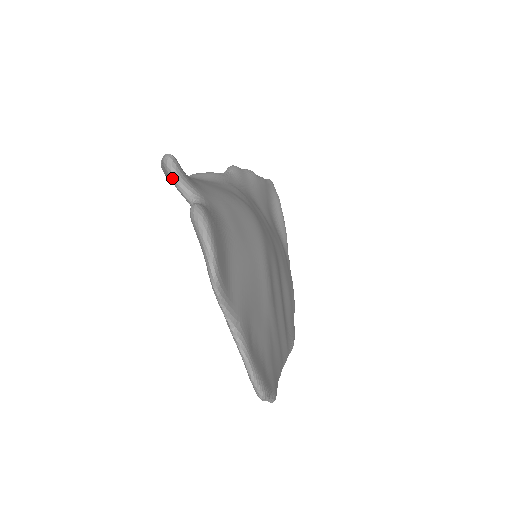
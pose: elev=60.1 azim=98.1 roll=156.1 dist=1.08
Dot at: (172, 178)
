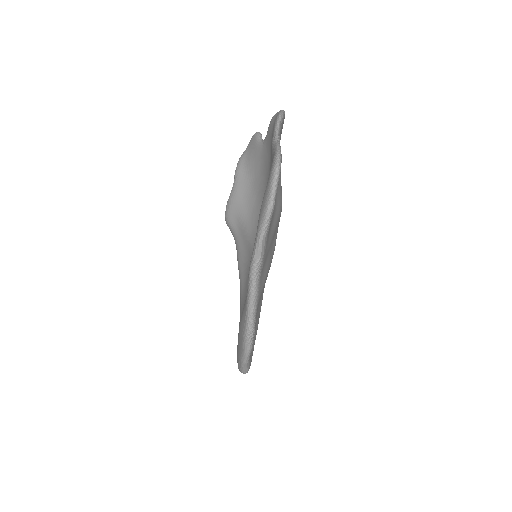
Dot at: (257, 135)
